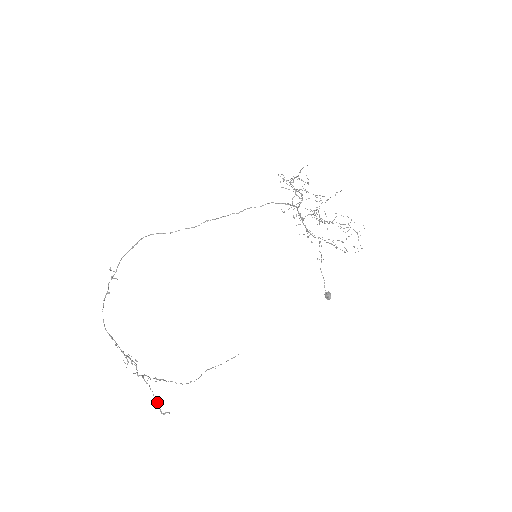
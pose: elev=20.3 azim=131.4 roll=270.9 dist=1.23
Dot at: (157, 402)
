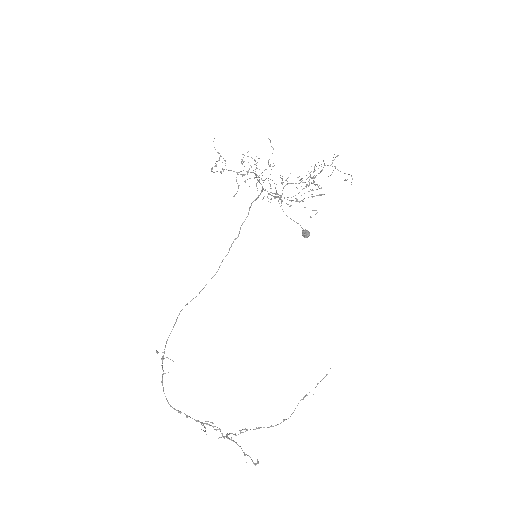
Dot at: (248, 455)
